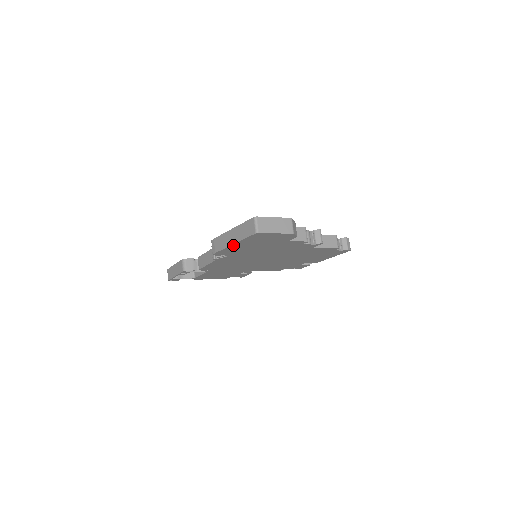
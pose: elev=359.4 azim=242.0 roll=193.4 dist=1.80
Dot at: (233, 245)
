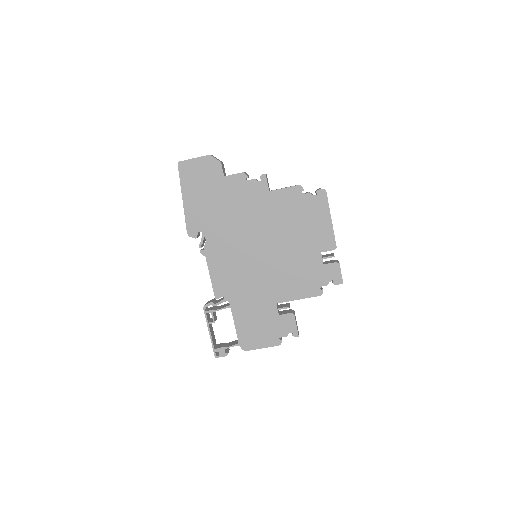
Dot at: (185, 201)
